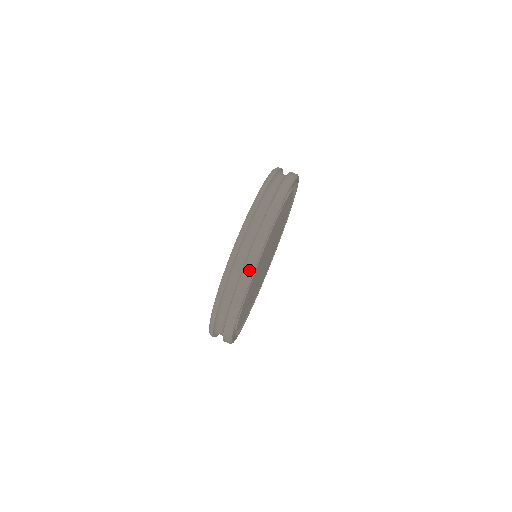
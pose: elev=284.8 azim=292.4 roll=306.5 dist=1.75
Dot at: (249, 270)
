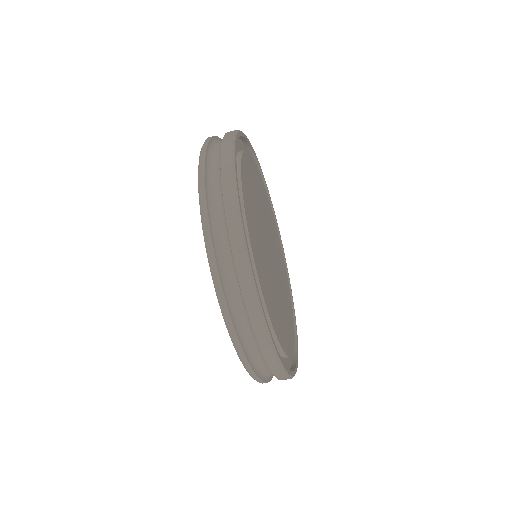
Dot at: occluded
